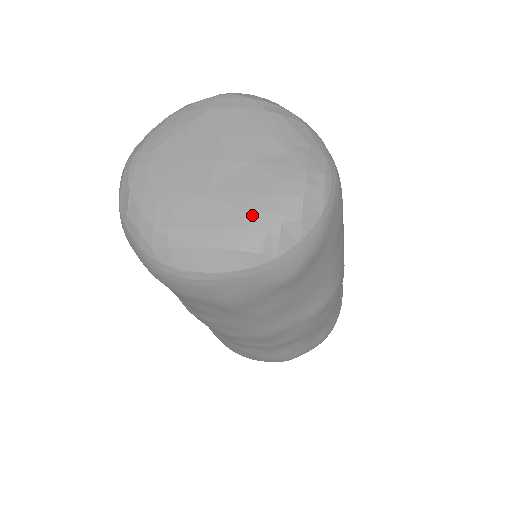
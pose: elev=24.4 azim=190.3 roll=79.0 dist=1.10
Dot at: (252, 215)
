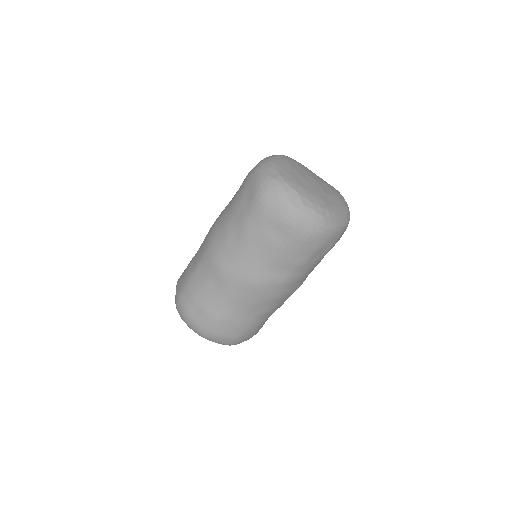
Dot at: (342, 201)
